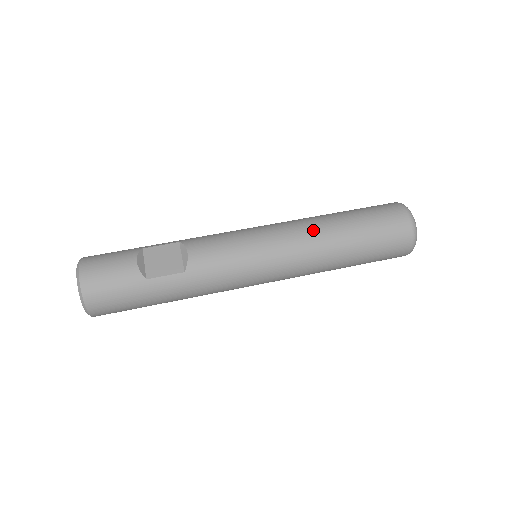
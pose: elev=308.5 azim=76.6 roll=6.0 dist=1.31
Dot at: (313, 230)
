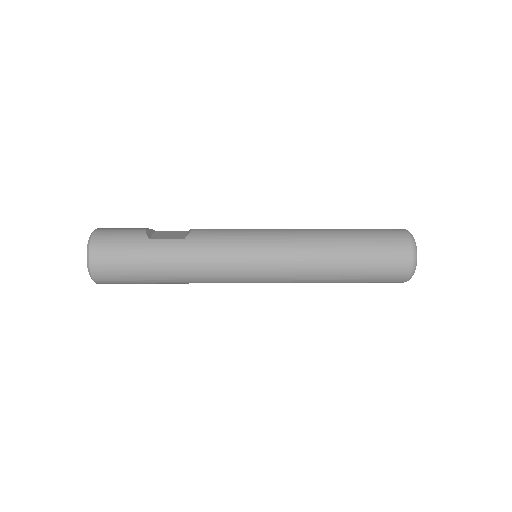
Dot at: (310, 229)
